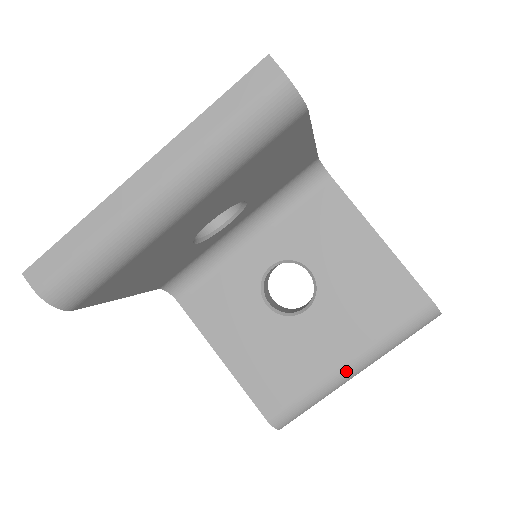
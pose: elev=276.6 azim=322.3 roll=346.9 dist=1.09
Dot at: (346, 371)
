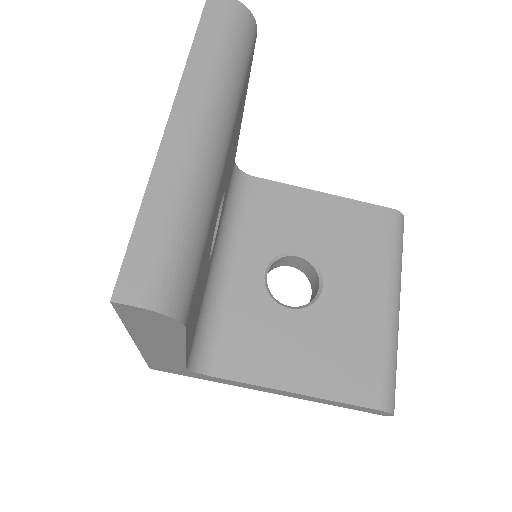
Dot at: (393, 308)
